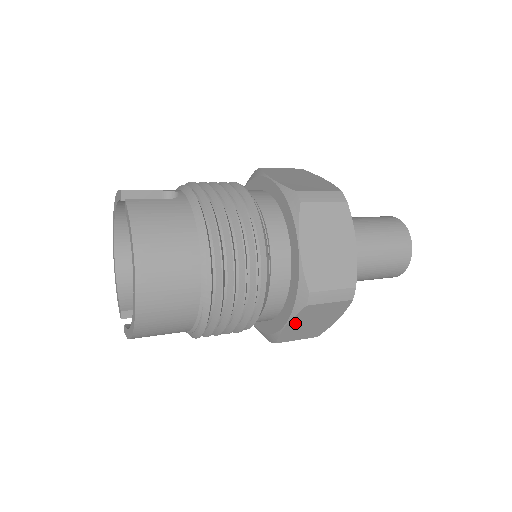
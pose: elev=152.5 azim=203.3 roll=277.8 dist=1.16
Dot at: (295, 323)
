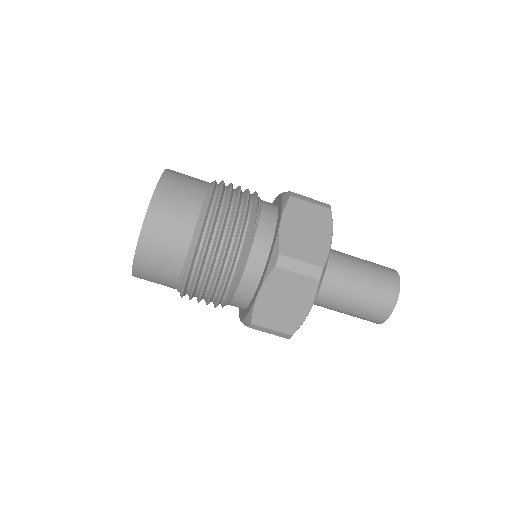
Dot at: (267, 294)
